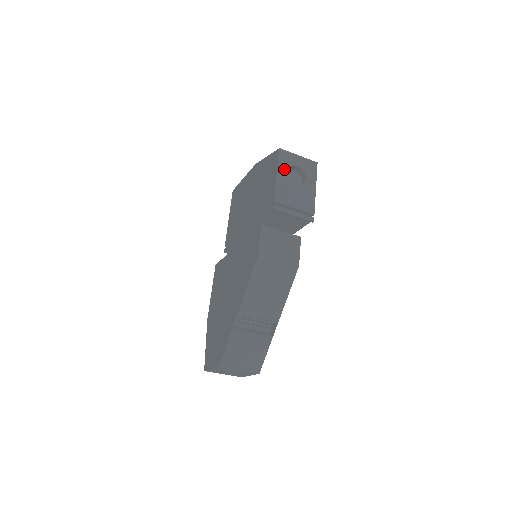
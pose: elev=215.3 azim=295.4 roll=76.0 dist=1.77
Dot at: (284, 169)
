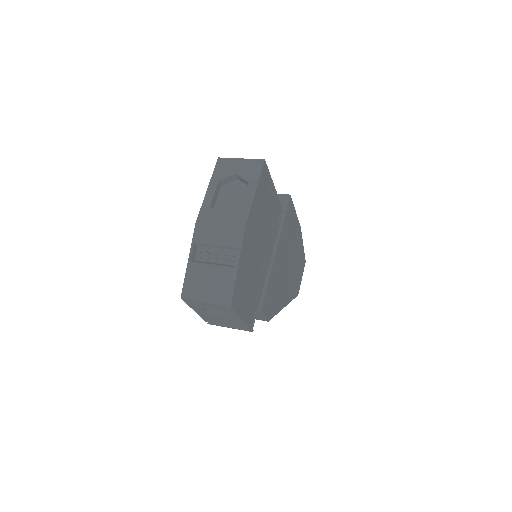
Dot at: (198, 309)
